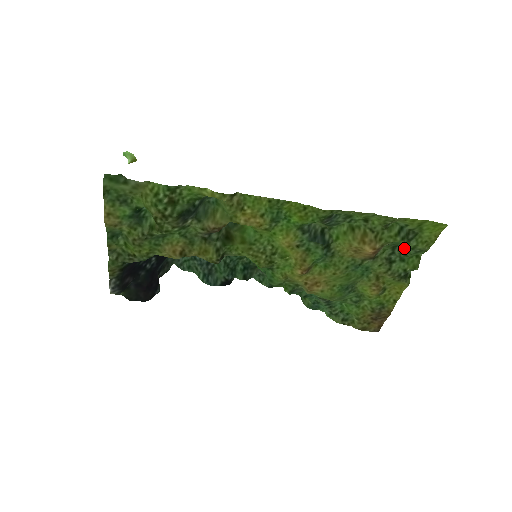
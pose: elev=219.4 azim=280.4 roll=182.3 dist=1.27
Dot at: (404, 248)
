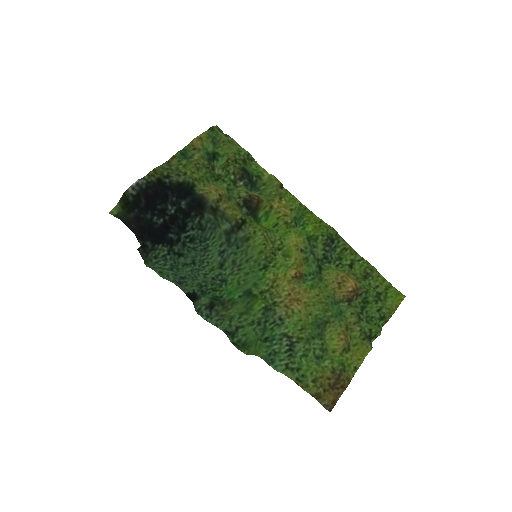
Dot at: (371, 312)
